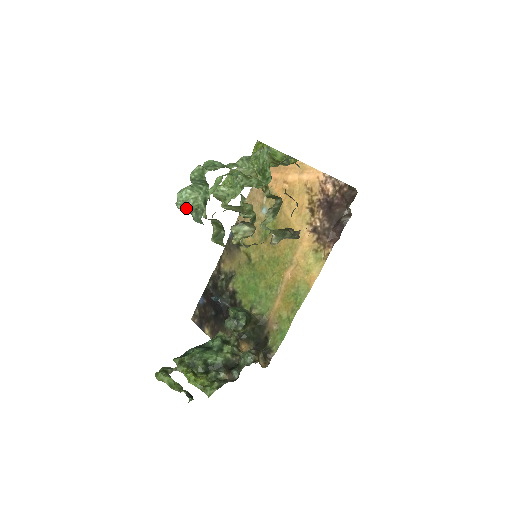
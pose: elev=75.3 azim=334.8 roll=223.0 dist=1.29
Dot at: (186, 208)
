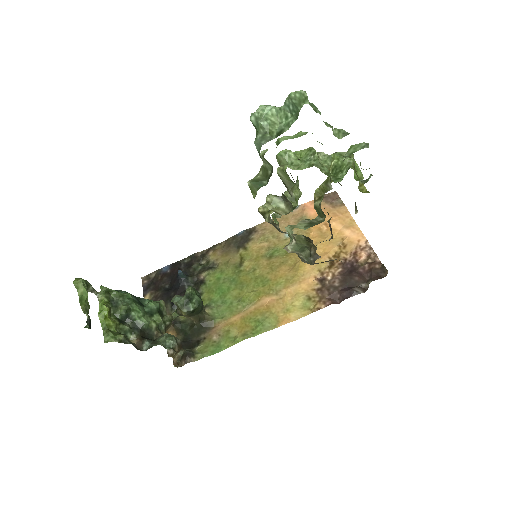
Dot at: (258, 124)
